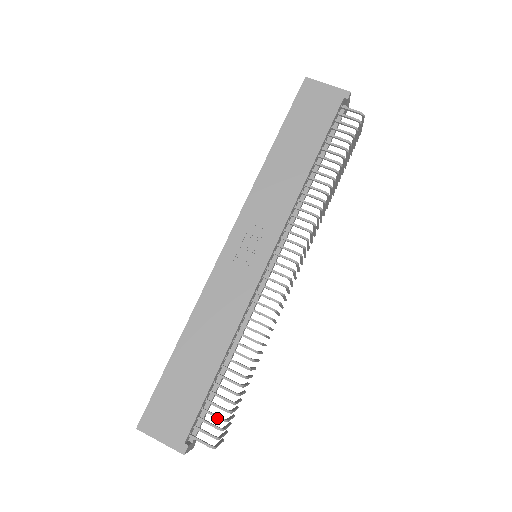
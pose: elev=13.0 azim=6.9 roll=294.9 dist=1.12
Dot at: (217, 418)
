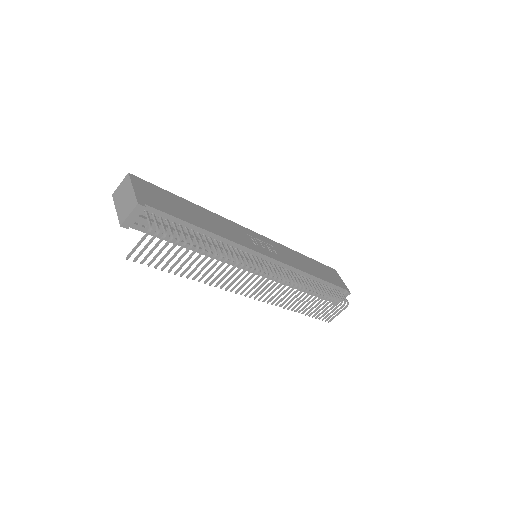
Dot at: (171, 230)
